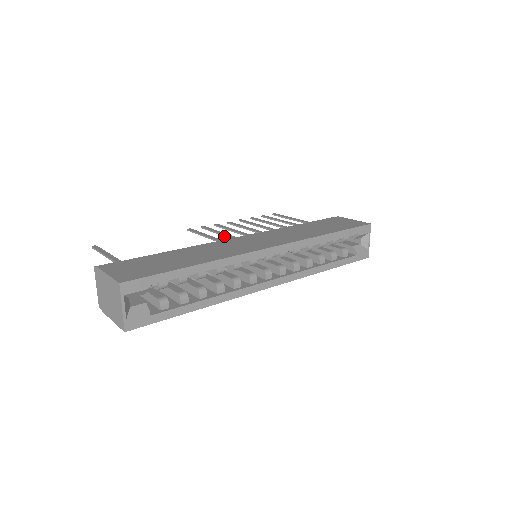
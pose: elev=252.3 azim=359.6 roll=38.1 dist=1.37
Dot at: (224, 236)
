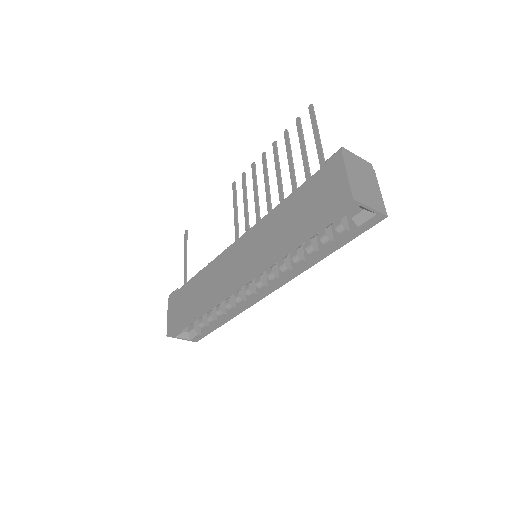
Dot at: (244, 210)
